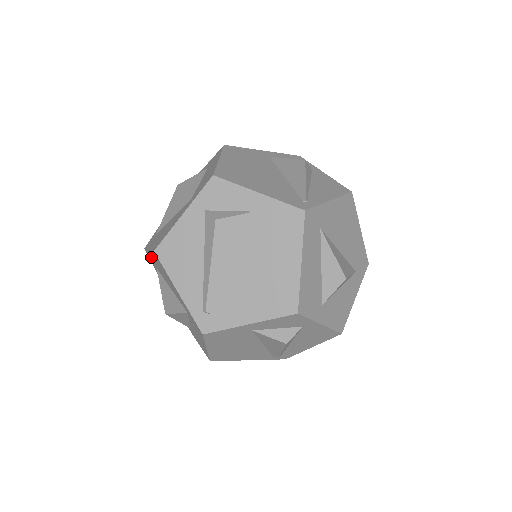
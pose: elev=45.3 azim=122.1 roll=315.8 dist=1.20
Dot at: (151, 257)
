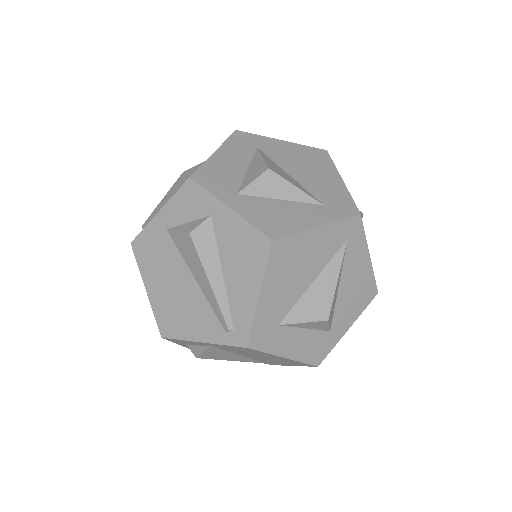
Dot at: occluded
